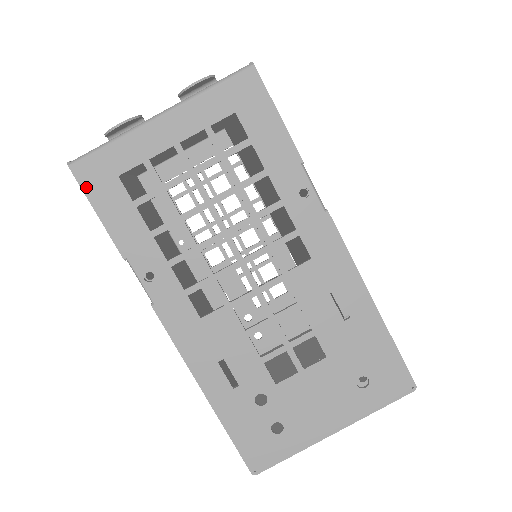
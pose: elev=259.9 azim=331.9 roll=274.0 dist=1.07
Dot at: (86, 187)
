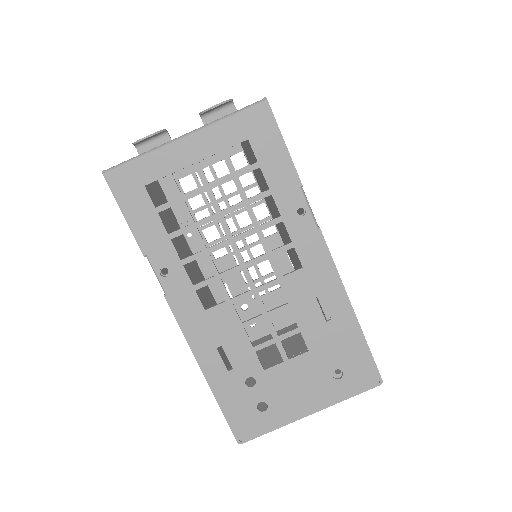
Dot at: (117, 193)
